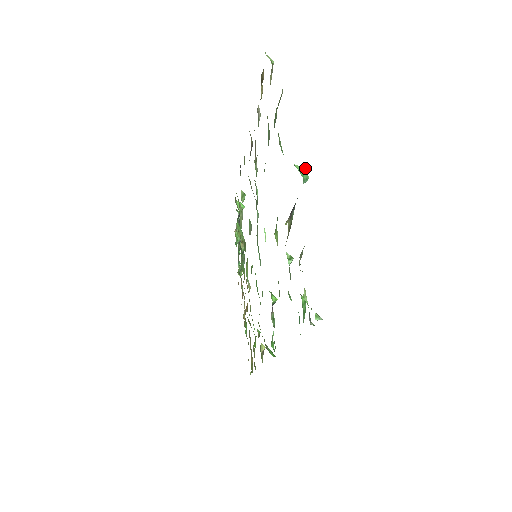
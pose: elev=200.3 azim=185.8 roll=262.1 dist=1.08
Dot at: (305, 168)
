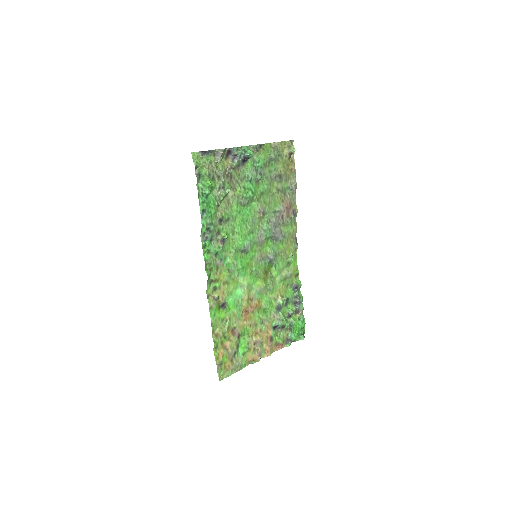
Dot at: occluded
